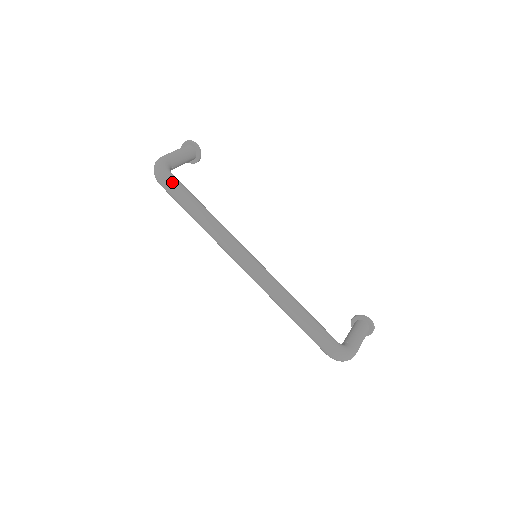
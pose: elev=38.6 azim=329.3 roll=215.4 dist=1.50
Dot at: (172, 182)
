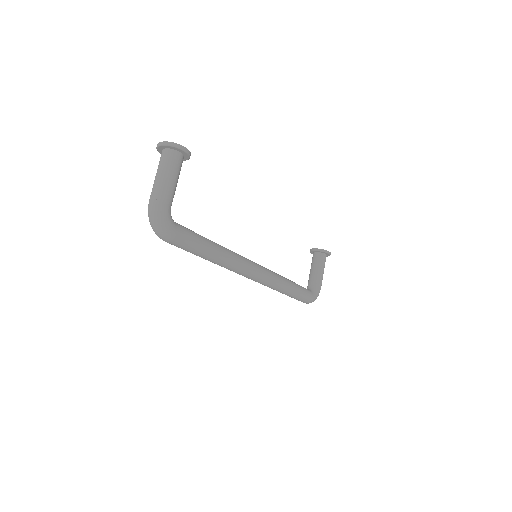
Dot at: (182, 241)
